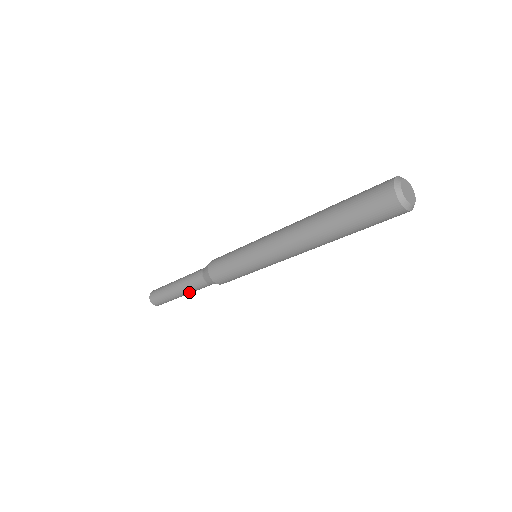
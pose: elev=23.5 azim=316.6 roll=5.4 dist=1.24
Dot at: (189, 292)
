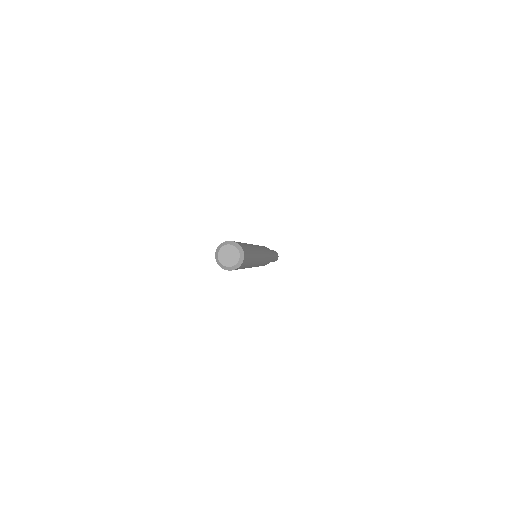
Dot at: (272, 260)
